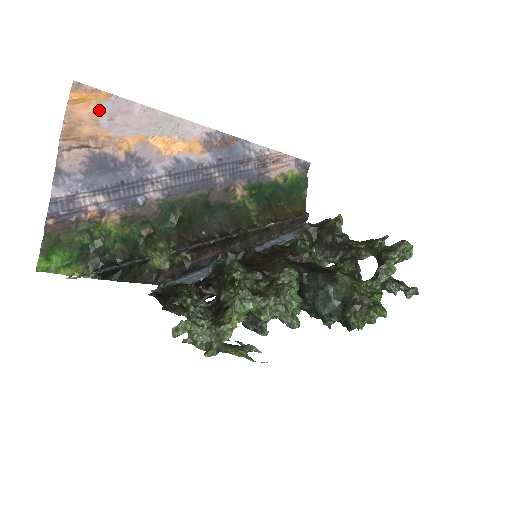
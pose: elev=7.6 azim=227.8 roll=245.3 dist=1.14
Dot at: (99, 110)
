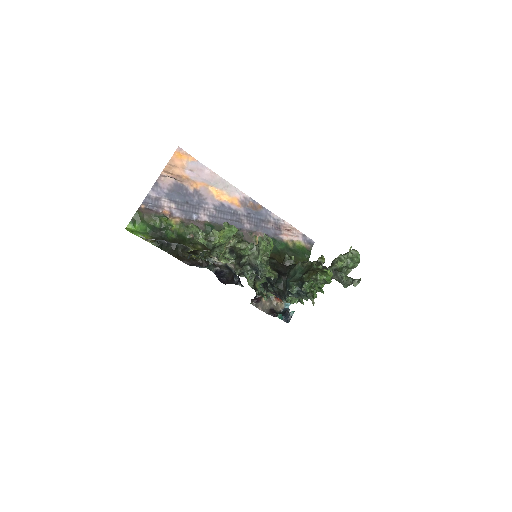
Dot at: (187, 165)
